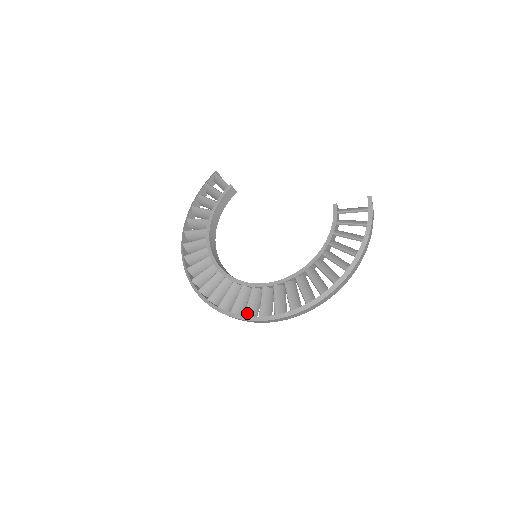
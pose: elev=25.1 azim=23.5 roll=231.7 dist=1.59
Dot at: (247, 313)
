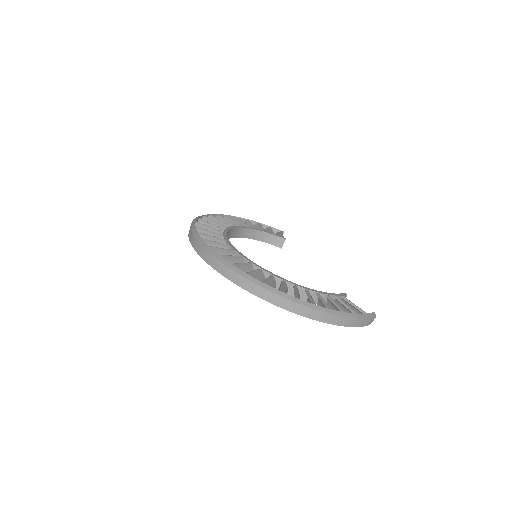
Dot at: (212, 248)
